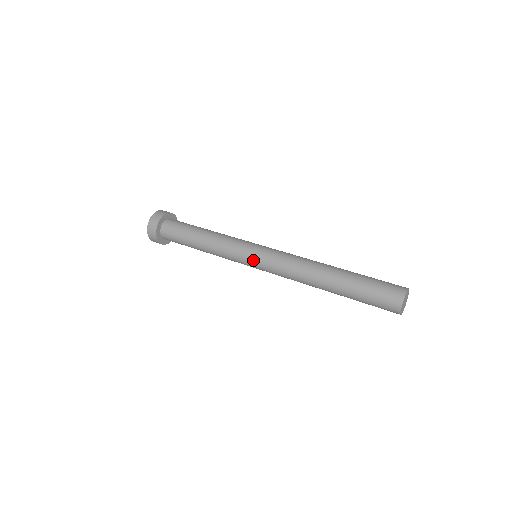
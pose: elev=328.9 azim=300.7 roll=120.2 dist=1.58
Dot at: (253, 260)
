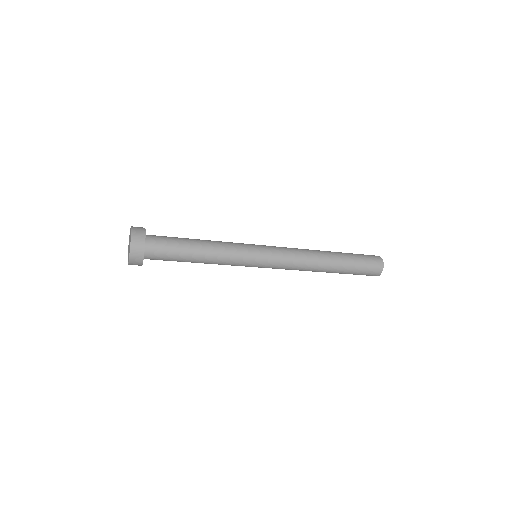
Dot at: (261, 245)
